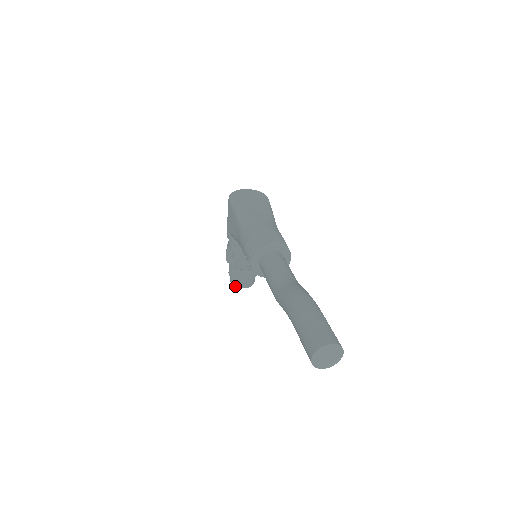
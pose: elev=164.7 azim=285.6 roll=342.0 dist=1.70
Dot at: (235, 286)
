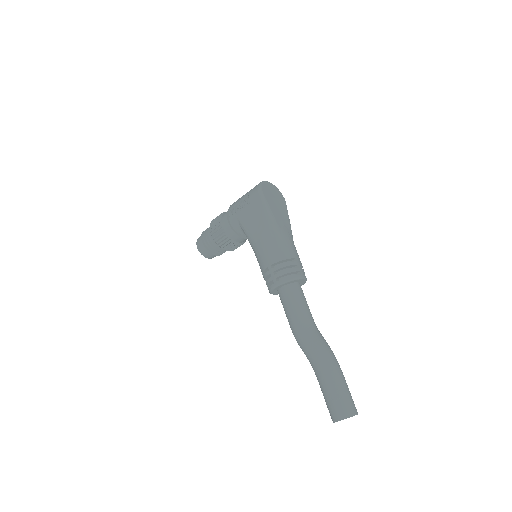
Dot at: (202, 254)
